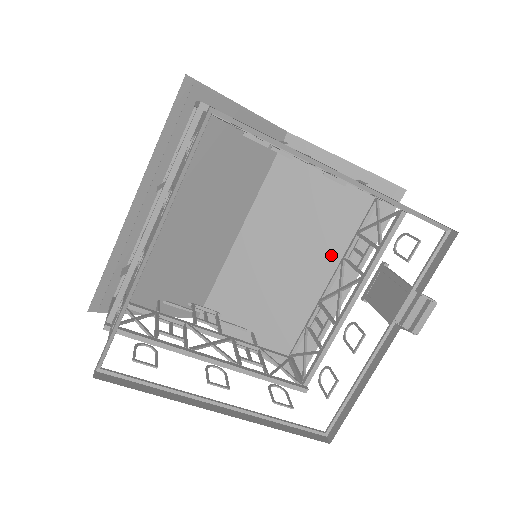
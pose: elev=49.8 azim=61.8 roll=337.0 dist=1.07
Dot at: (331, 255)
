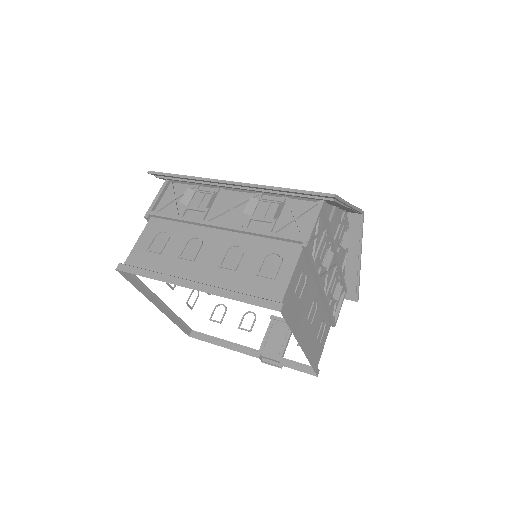
Dot at: occluded
